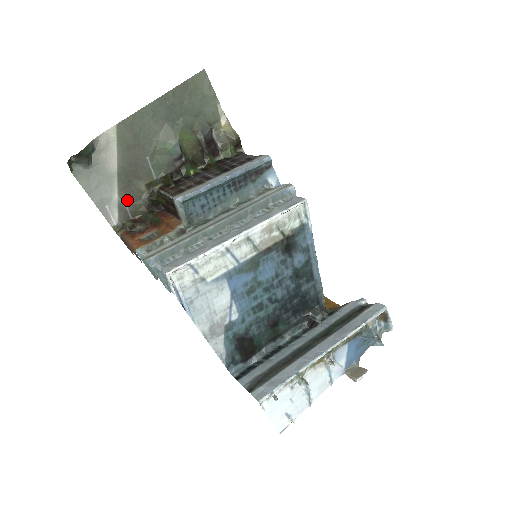
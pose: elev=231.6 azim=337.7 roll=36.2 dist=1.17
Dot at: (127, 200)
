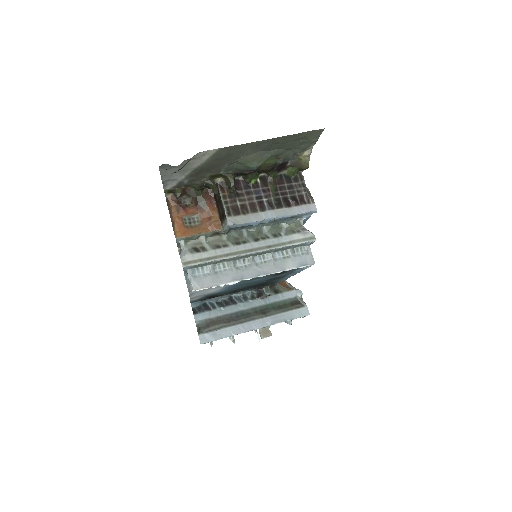
Dot at: (189, 180)
